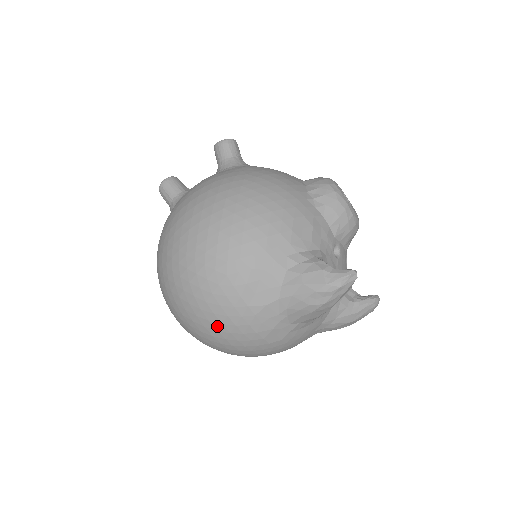
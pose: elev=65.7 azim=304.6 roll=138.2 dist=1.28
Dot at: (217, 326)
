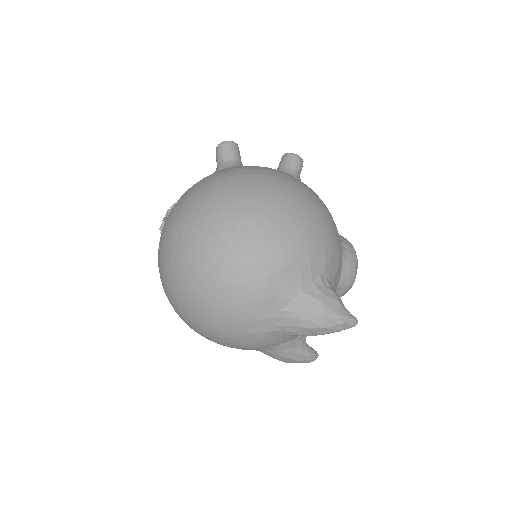
Dot at: (224, 283)
